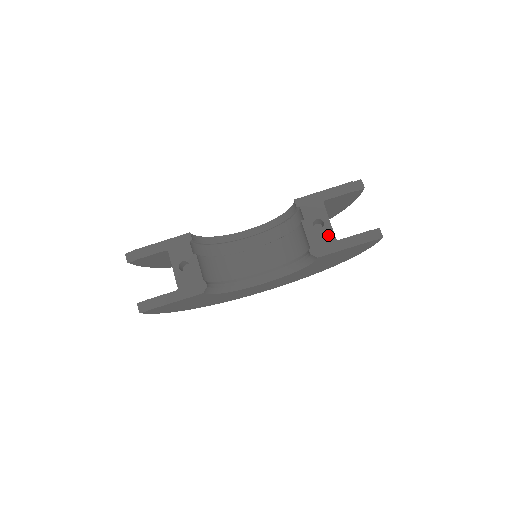
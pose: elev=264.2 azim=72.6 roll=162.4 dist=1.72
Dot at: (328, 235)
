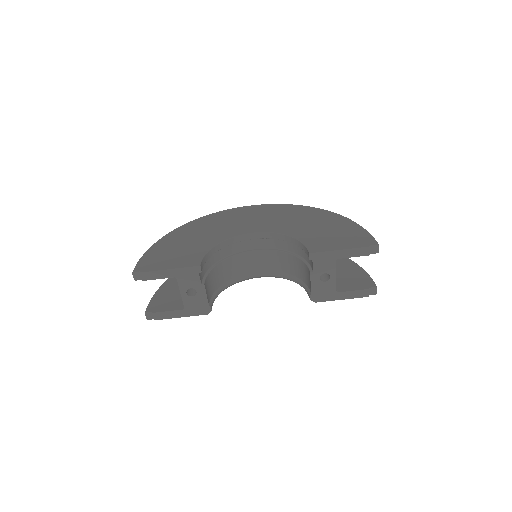
Dot at: (330, 287)
